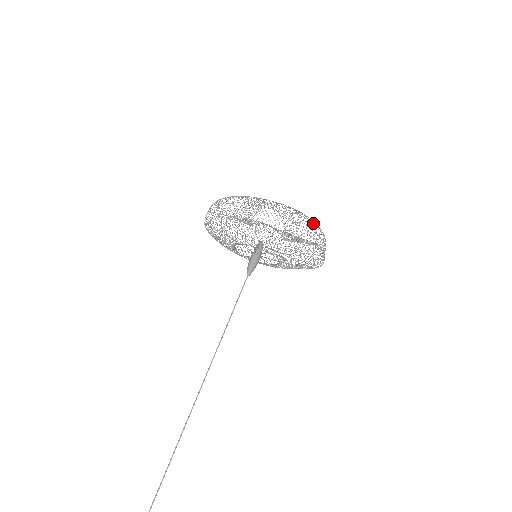
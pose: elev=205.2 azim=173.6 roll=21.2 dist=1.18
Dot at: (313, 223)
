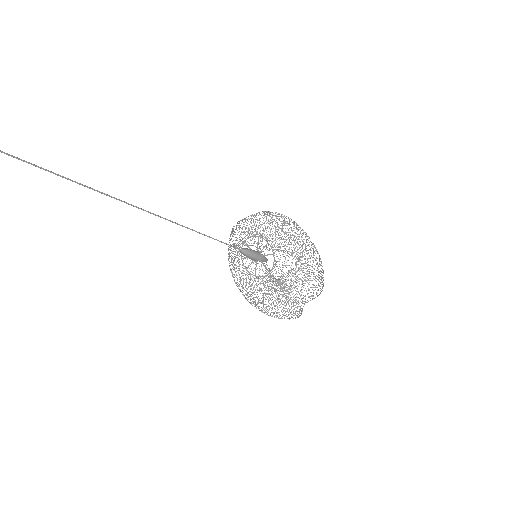
Dot at: occluded
